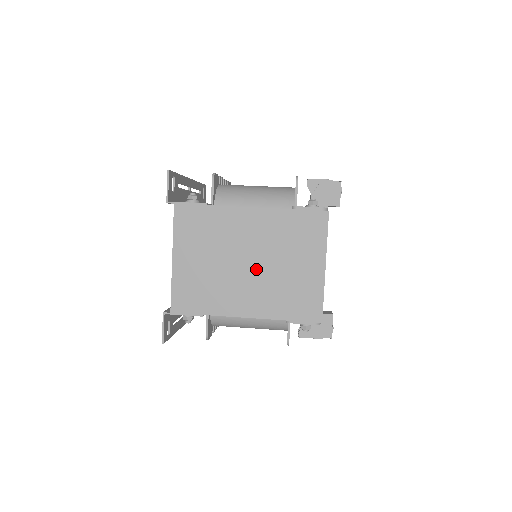
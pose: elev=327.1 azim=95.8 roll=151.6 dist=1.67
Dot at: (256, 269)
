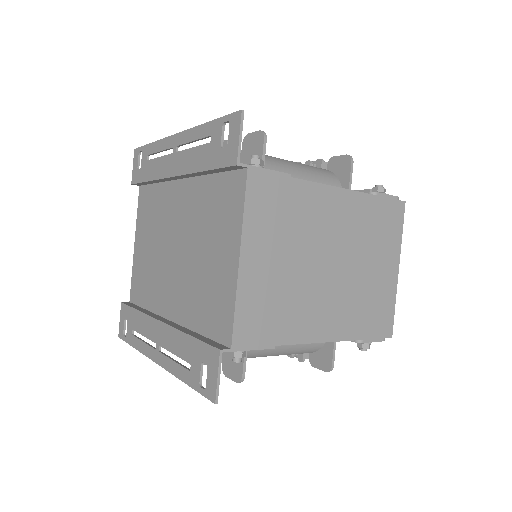
Dot at: (338, 273)
